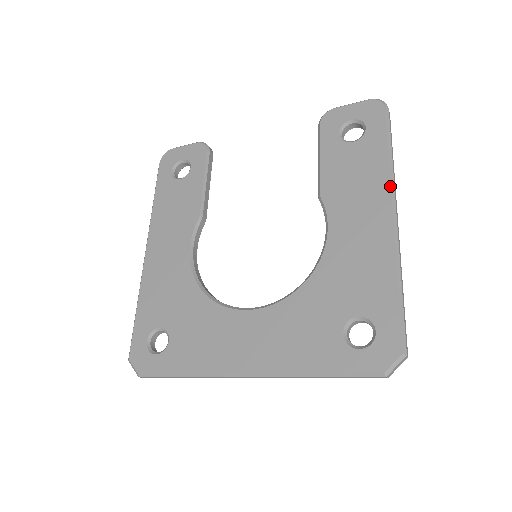
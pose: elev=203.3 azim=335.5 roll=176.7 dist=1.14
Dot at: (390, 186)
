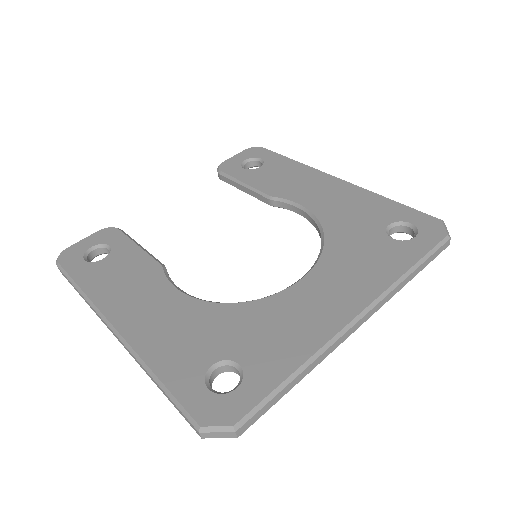
Dot at: (316, 169)
